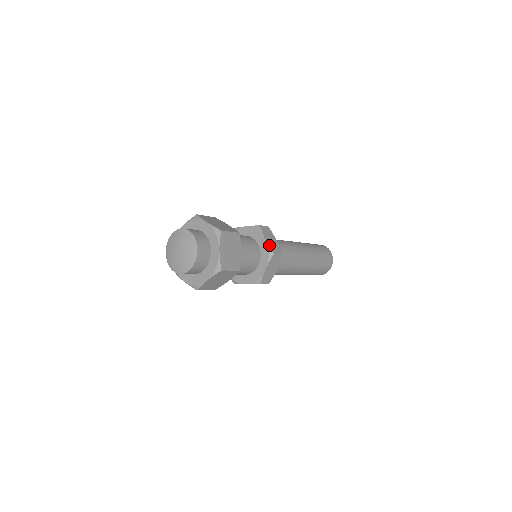
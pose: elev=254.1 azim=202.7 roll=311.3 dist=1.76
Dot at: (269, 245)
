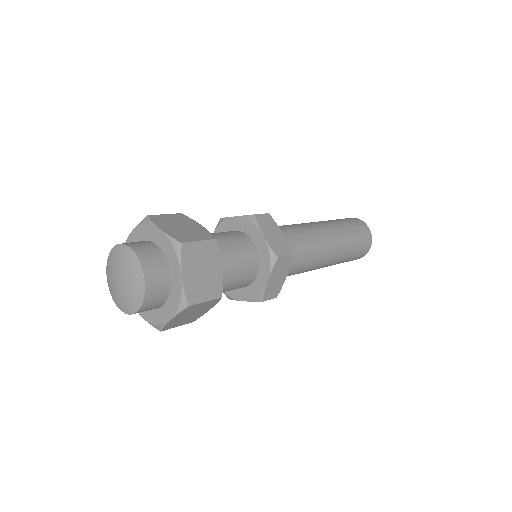
Dot at: (243, 216)
